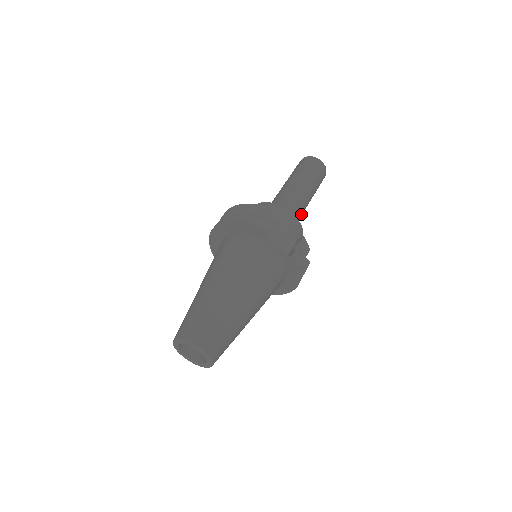
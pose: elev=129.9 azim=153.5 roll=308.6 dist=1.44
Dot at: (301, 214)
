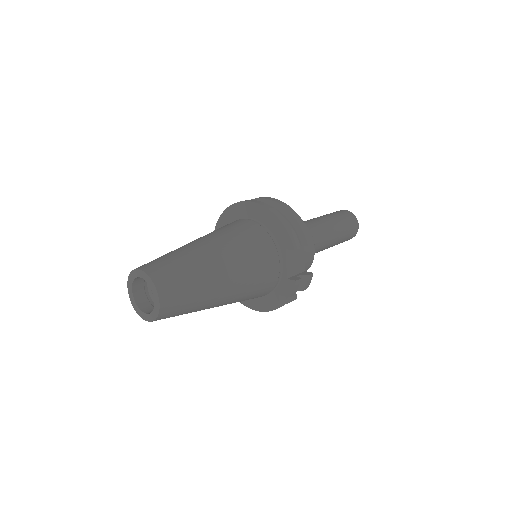
Dot at: occluded
